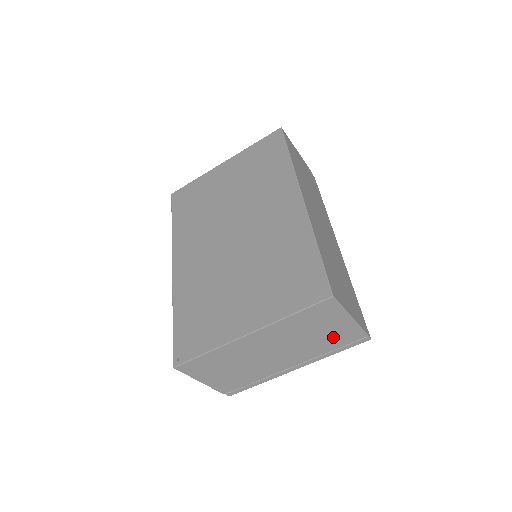
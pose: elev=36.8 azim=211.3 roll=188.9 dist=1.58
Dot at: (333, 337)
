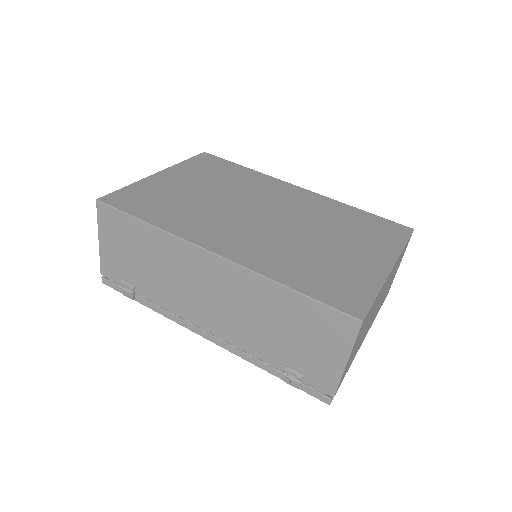
Dot at: occluded
